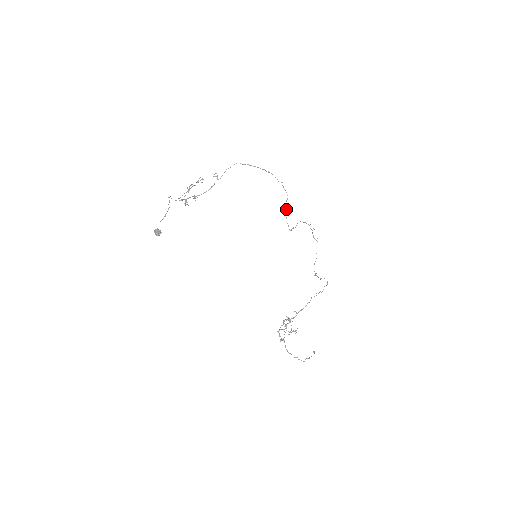
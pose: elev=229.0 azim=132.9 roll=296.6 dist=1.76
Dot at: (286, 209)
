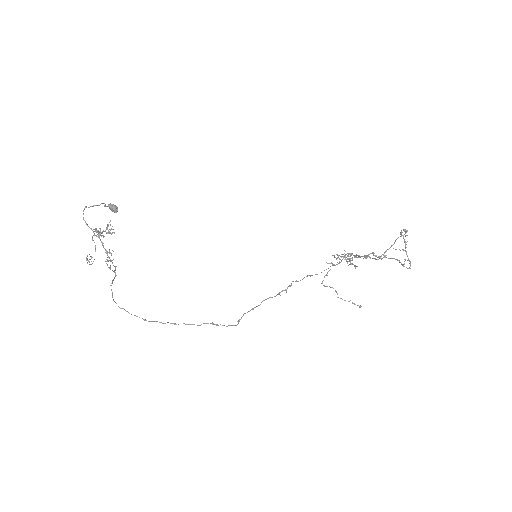
Dot at: (251, 309)
